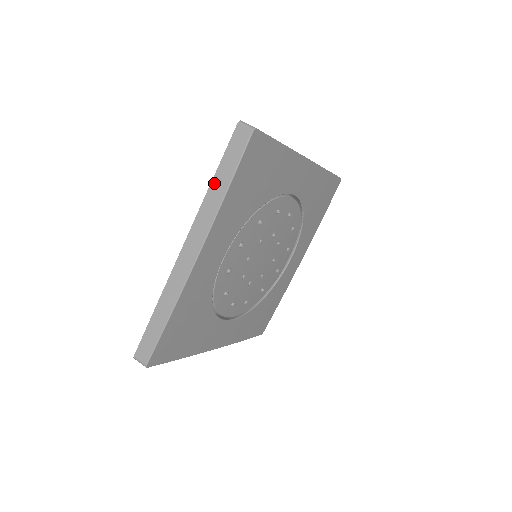
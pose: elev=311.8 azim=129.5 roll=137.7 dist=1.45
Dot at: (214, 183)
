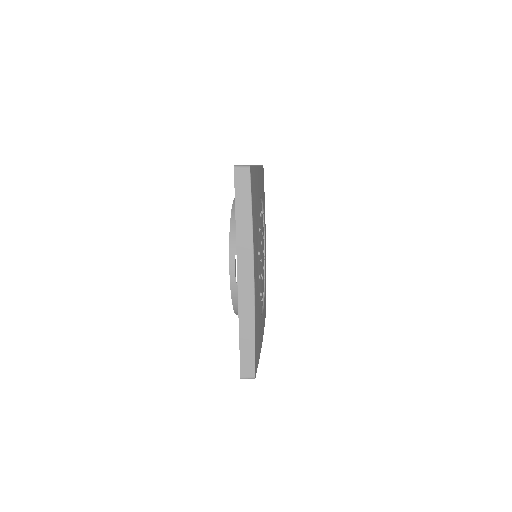
Dot at: (238, 220)
